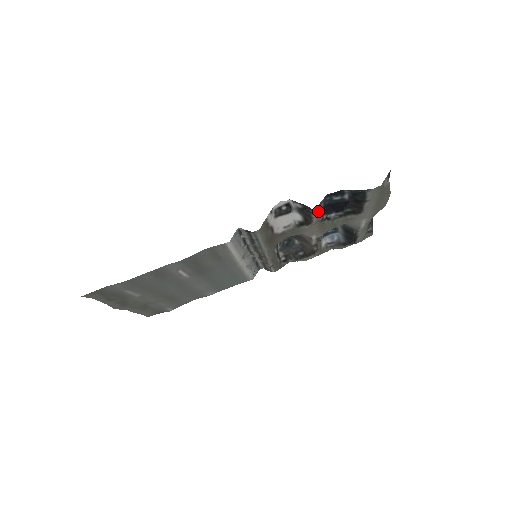
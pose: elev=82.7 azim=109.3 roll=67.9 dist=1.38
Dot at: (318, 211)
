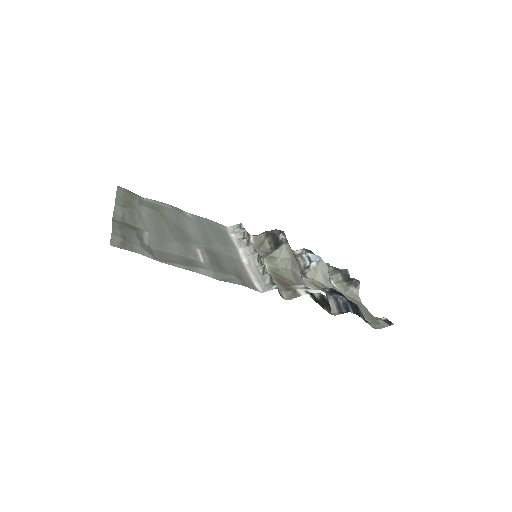
Dot at: (332, 314)
